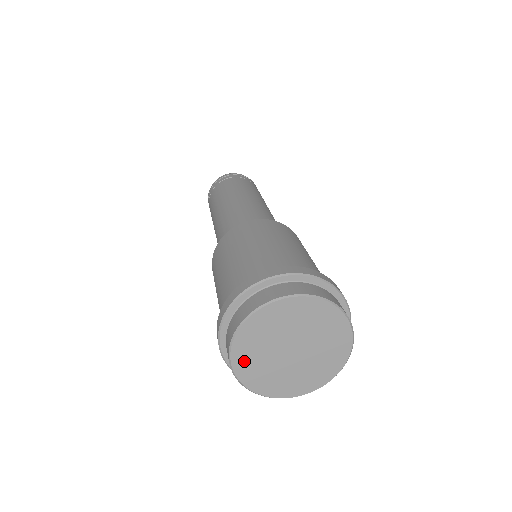
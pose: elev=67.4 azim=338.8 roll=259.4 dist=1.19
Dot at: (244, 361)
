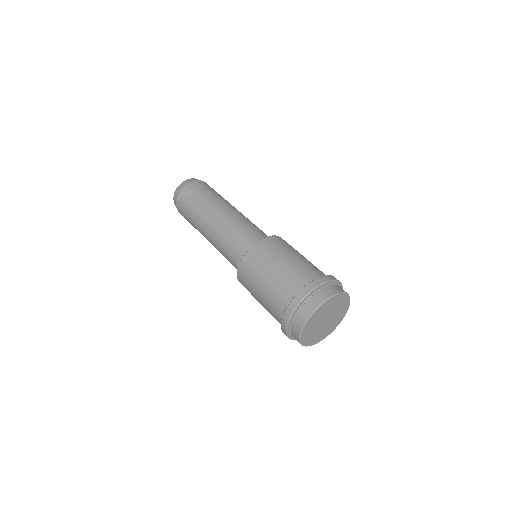
Dot at: (313, 319)
